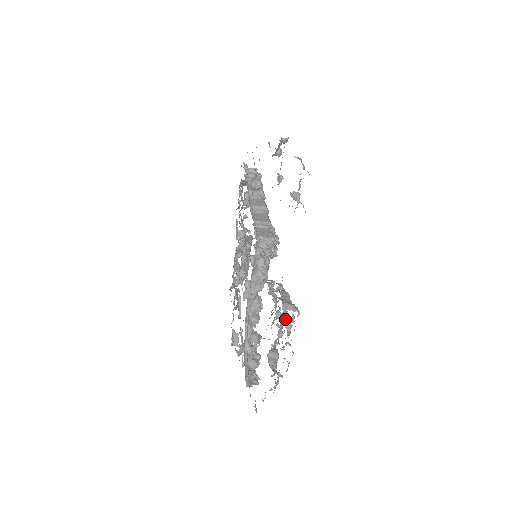
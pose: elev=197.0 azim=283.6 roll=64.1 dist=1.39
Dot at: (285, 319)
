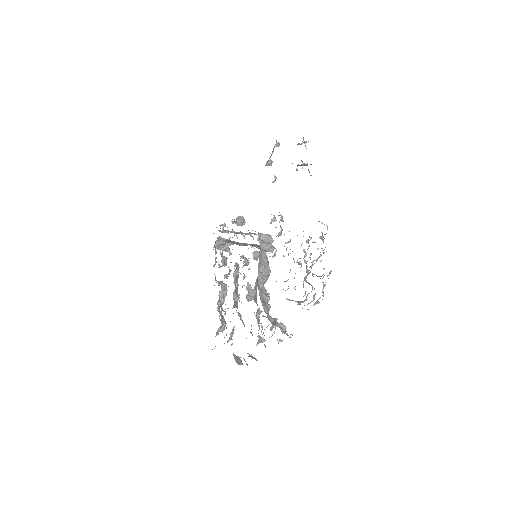
Dot at: occluded
